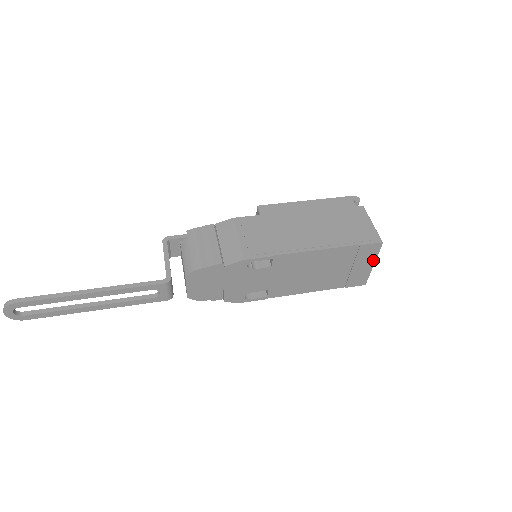
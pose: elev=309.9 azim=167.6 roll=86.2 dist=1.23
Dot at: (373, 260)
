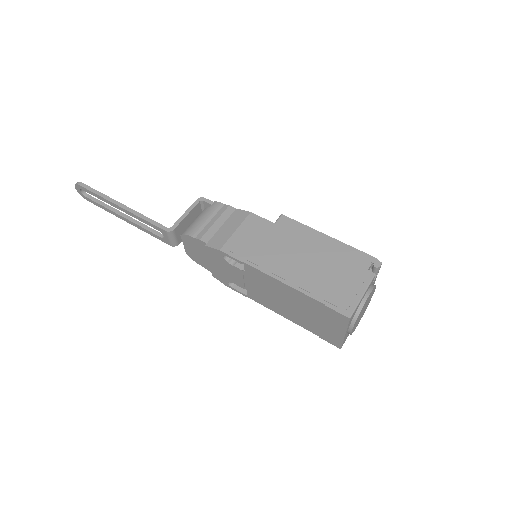
Dot at: (343, 330)
